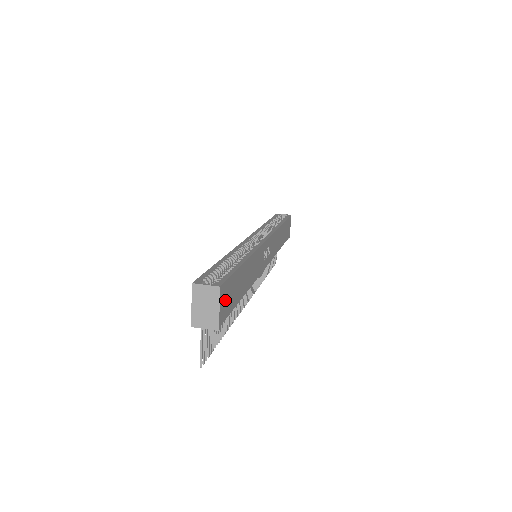
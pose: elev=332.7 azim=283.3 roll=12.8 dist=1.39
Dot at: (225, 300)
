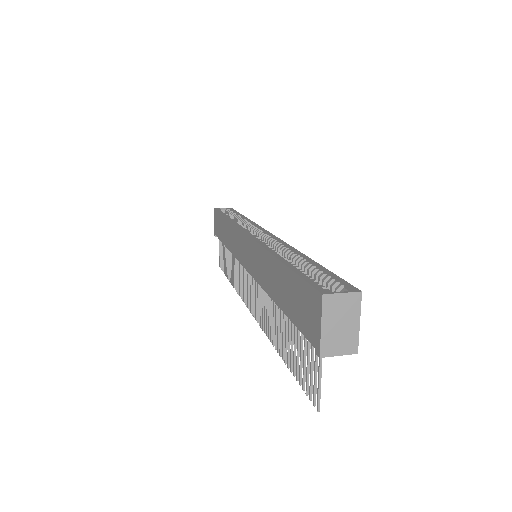
Dot at: occluded
